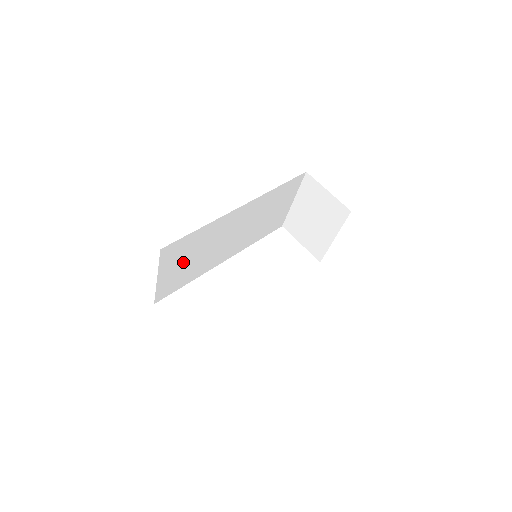
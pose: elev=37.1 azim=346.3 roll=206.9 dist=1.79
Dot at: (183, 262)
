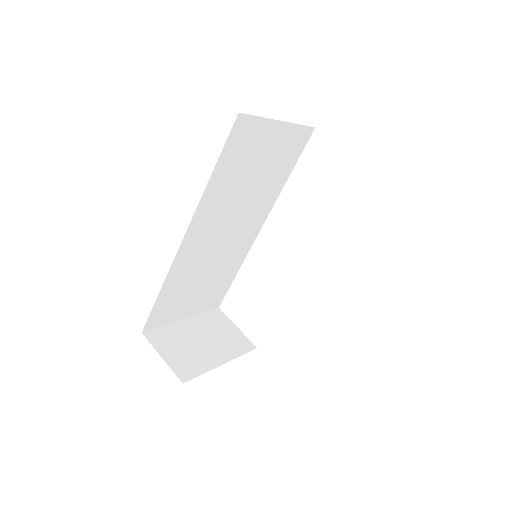
Dot at: (193, 294)
